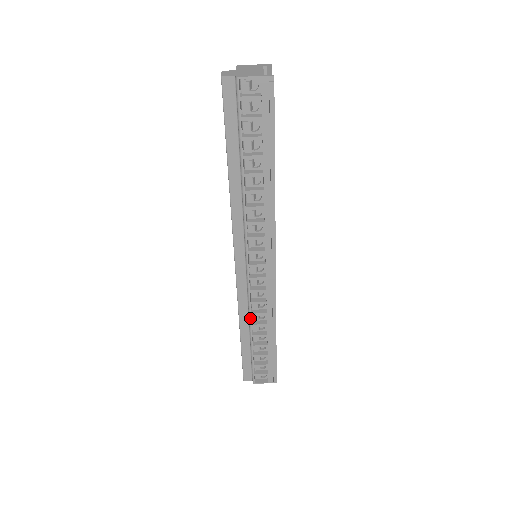
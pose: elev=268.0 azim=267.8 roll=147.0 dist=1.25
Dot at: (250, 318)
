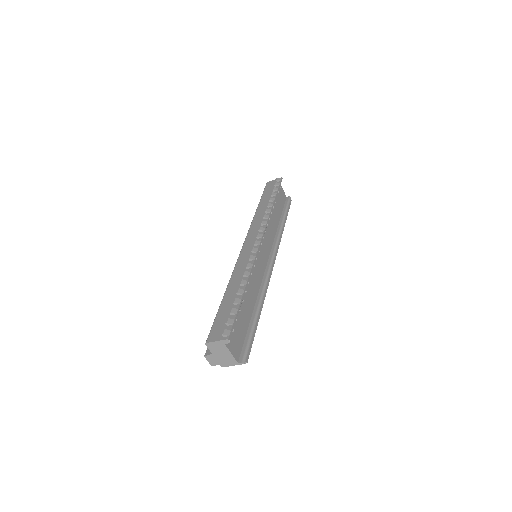
Dot at: occluded
